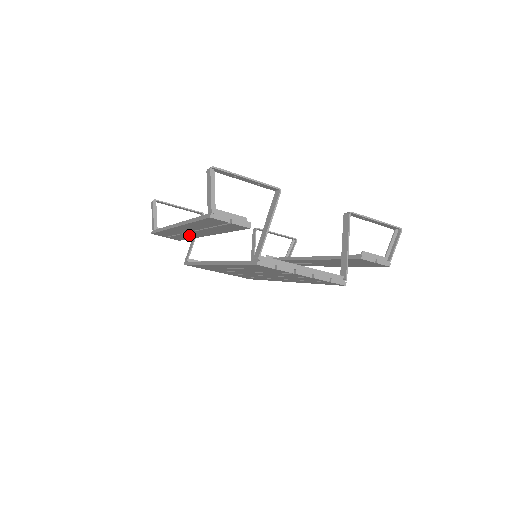
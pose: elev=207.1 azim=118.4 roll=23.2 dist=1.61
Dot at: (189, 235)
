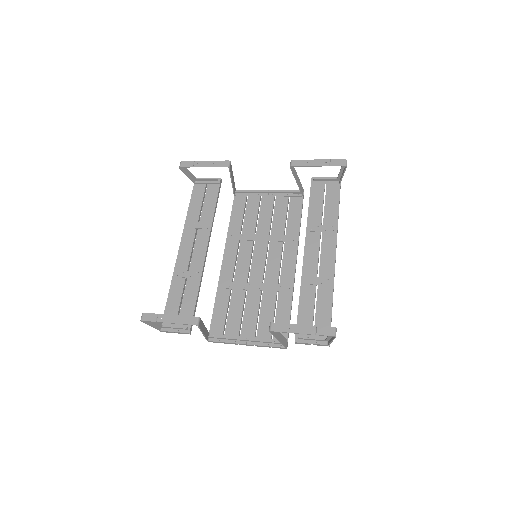
Dot at: (204, 228)
